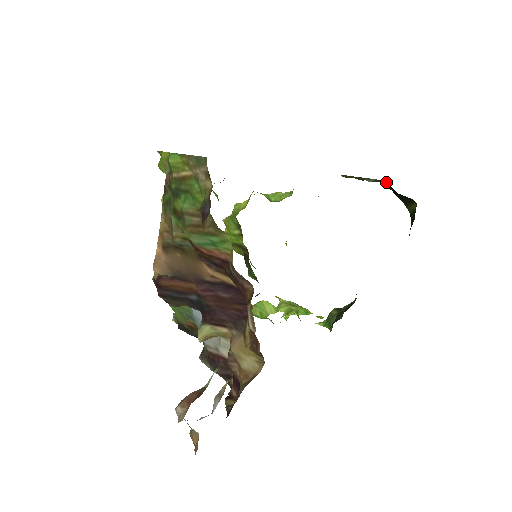
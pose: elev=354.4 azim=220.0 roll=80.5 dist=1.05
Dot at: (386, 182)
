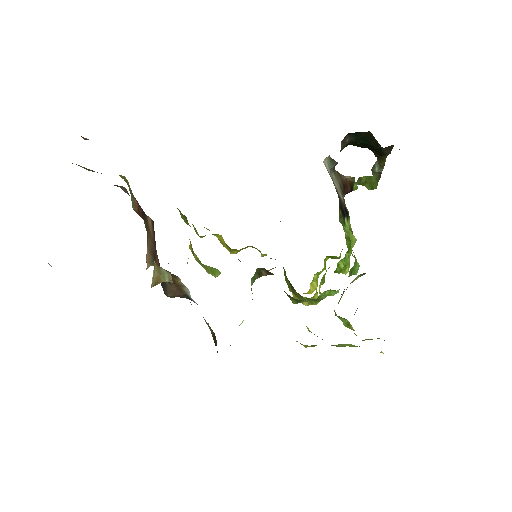
Dot at: occluded
